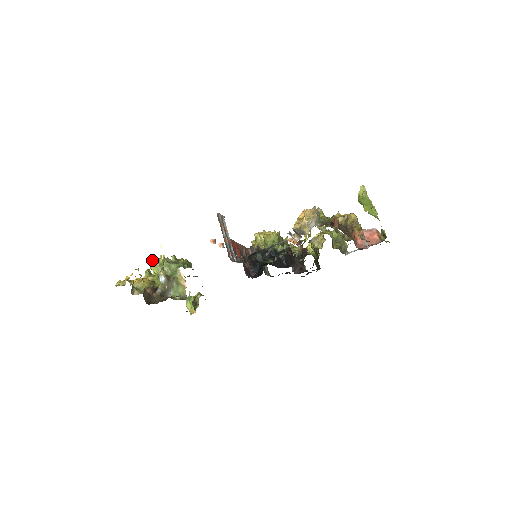
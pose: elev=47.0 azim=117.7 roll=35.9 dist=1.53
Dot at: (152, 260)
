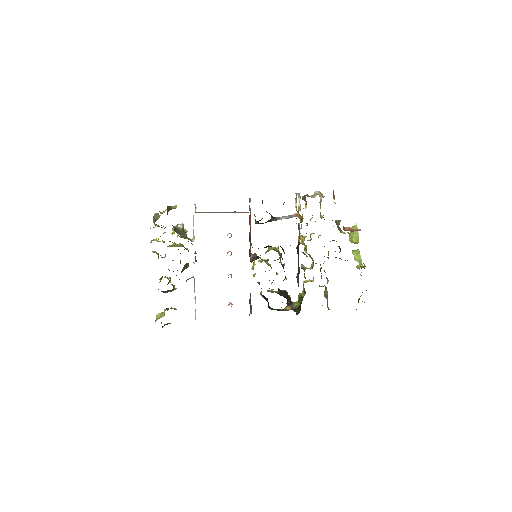
Dot at: (169, 245)
